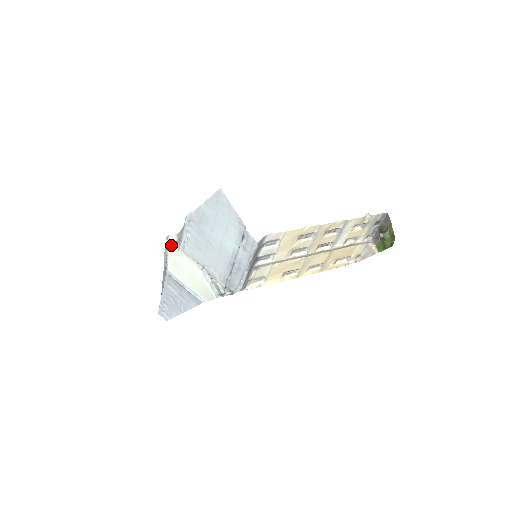
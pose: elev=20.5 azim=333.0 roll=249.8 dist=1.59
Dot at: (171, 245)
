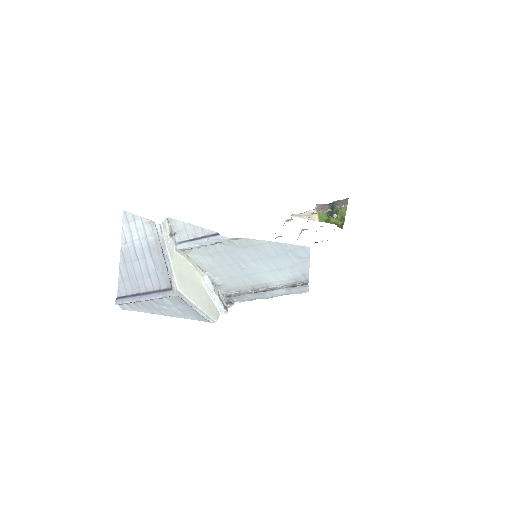
Dot at: (168, 243)
